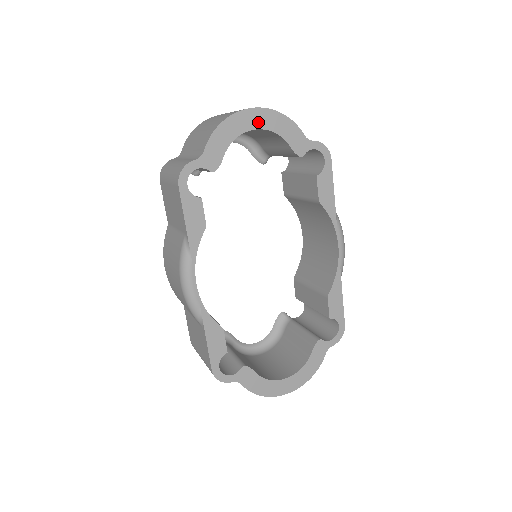
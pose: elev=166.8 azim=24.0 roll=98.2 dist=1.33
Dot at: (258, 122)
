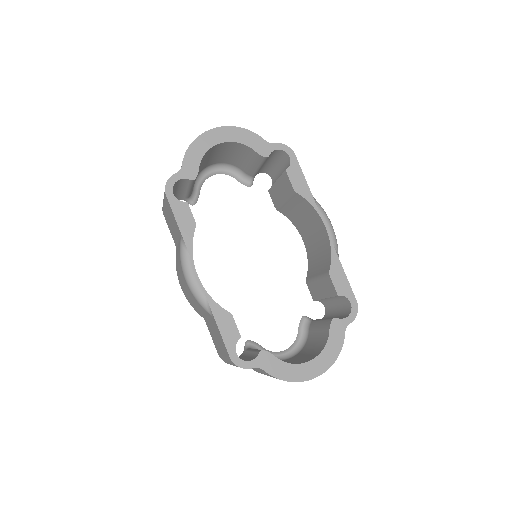
Dot at: (222, 137)
